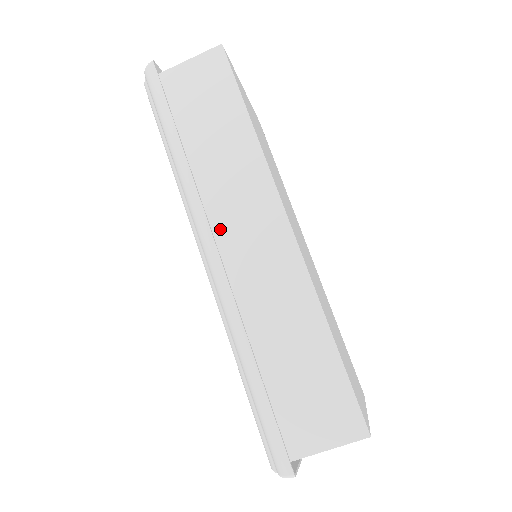
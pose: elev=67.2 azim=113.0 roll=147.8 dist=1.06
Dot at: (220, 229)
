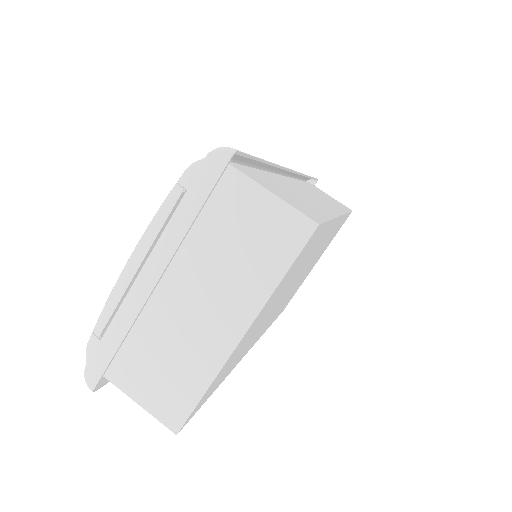
Dot at: (297, 183)
